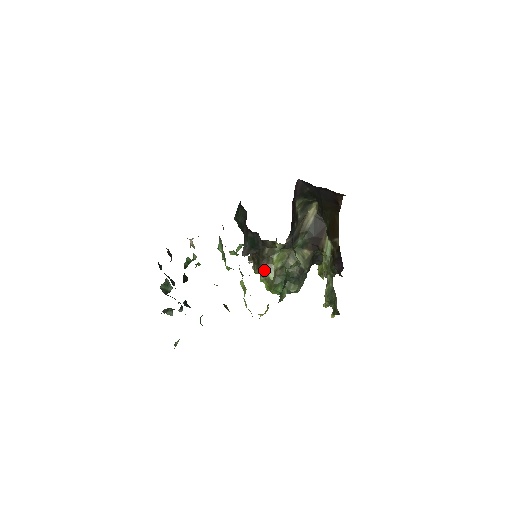
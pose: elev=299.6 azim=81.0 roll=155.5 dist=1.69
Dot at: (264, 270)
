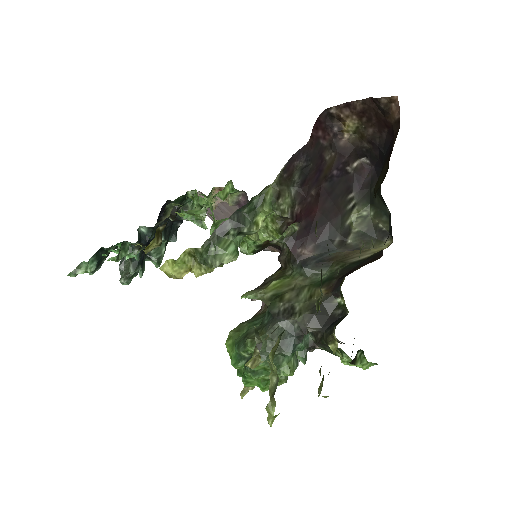
Dot at: occluded
